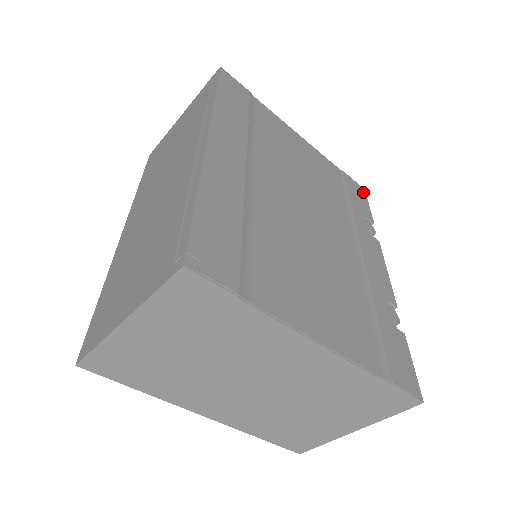
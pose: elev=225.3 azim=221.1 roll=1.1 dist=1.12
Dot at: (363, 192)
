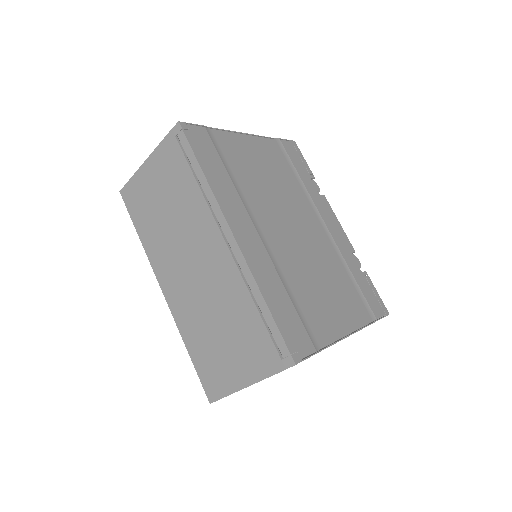
Dot at: (296, 147)
